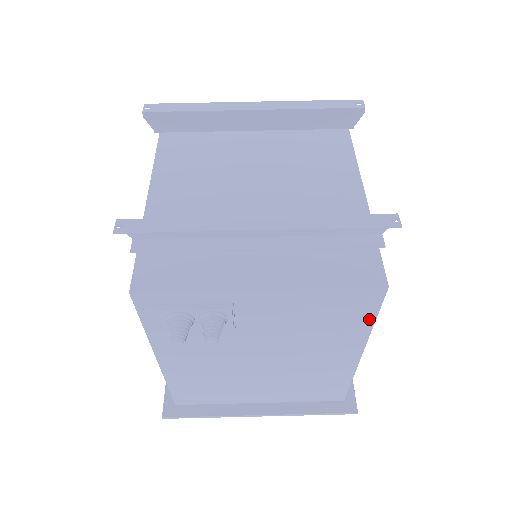
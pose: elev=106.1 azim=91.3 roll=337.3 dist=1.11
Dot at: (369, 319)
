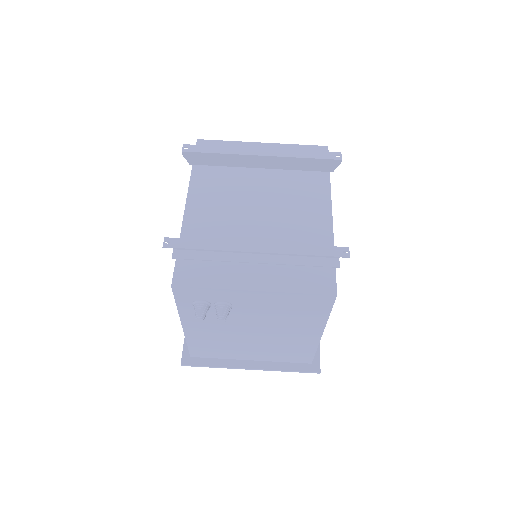
Dot at: (326, 313)
